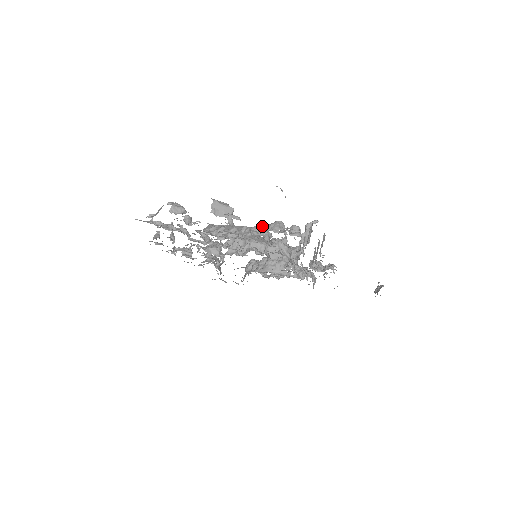
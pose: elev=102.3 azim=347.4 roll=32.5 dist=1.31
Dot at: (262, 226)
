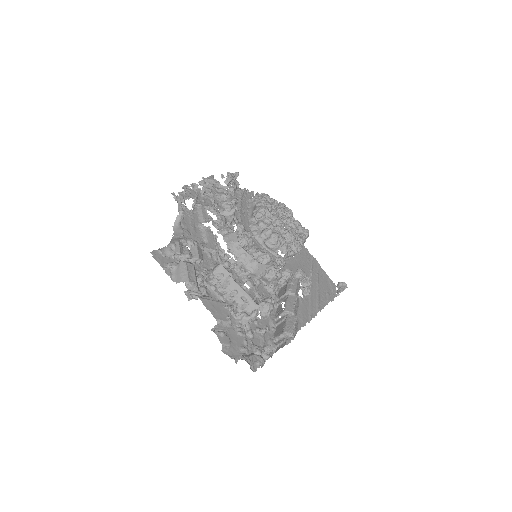
Dot at: (244, 350)
